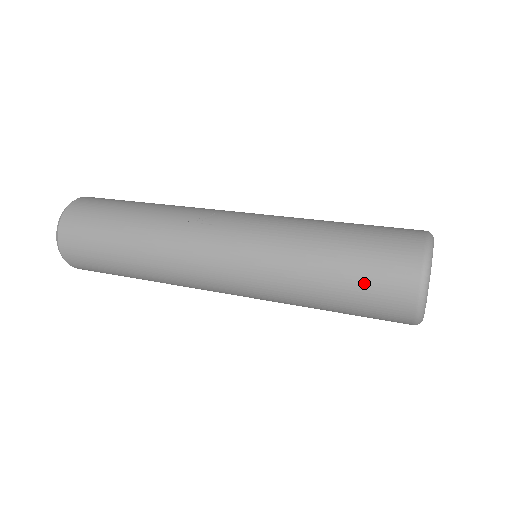
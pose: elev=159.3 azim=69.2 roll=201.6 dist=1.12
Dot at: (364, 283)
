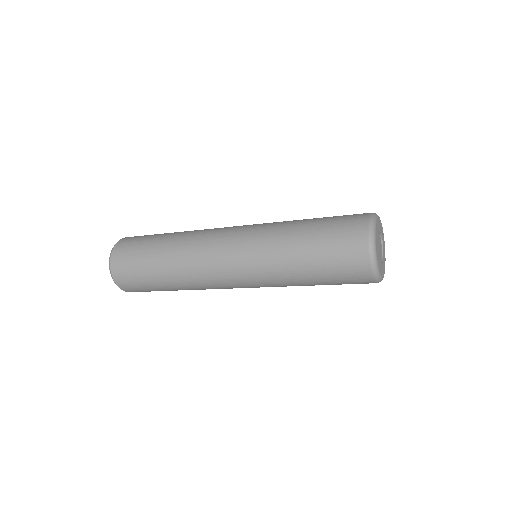
Dot at: (333, 219)
